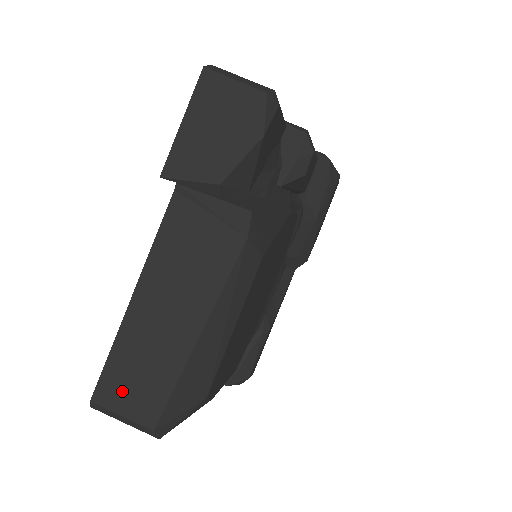
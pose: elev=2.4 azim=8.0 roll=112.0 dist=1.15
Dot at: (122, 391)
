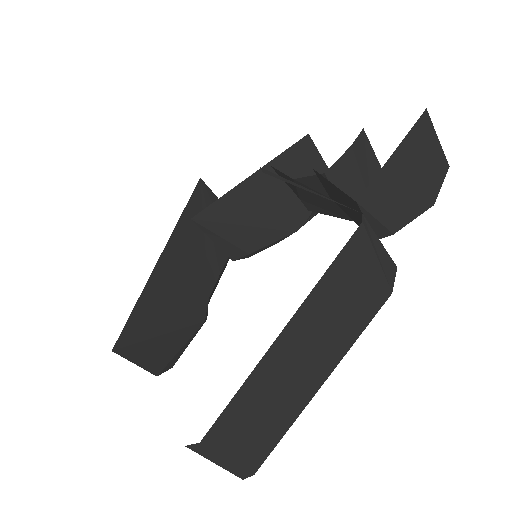
Dot at: (239, 431)
